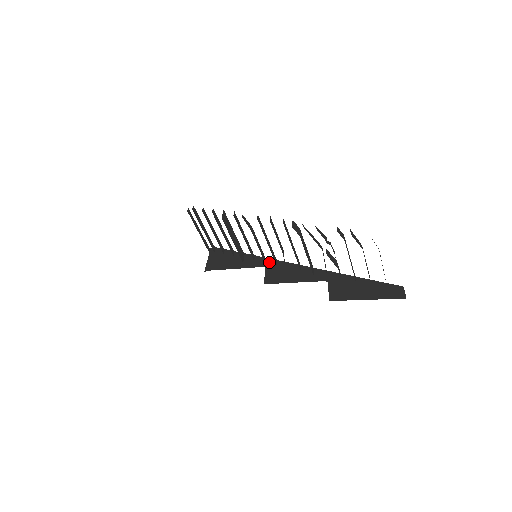
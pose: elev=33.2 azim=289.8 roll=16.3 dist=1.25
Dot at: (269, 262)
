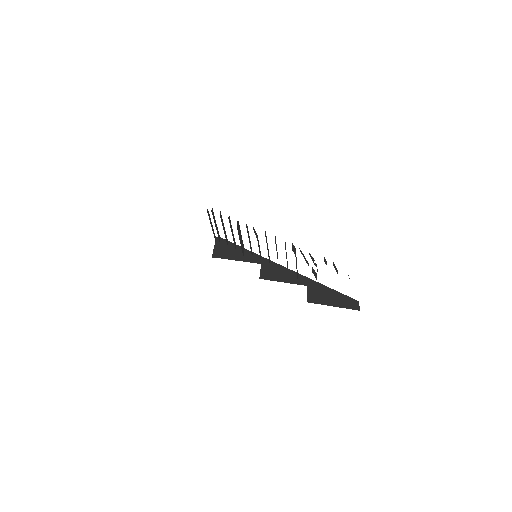
Dot at: (264, 261)
